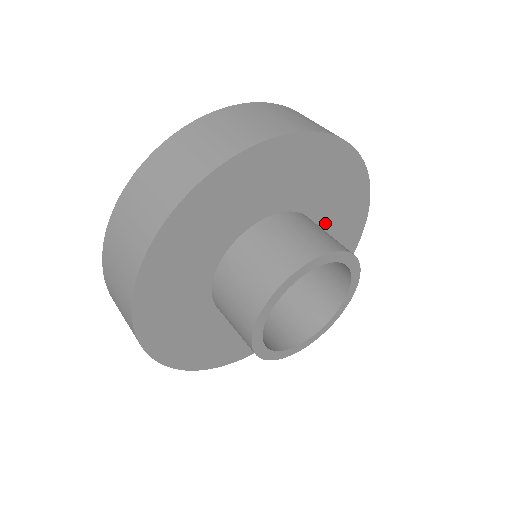
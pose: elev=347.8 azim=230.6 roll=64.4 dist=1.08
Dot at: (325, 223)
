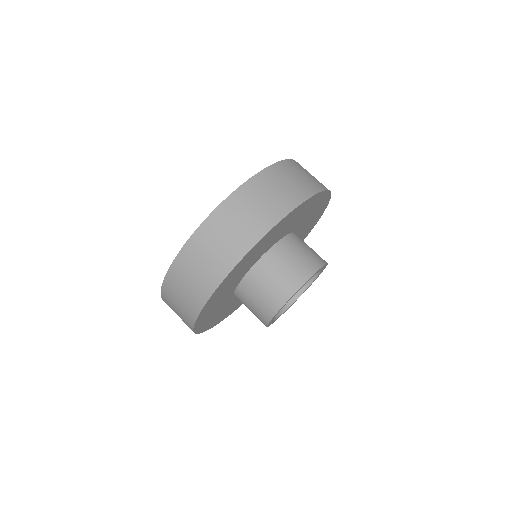
Dot at: (298, 235)
